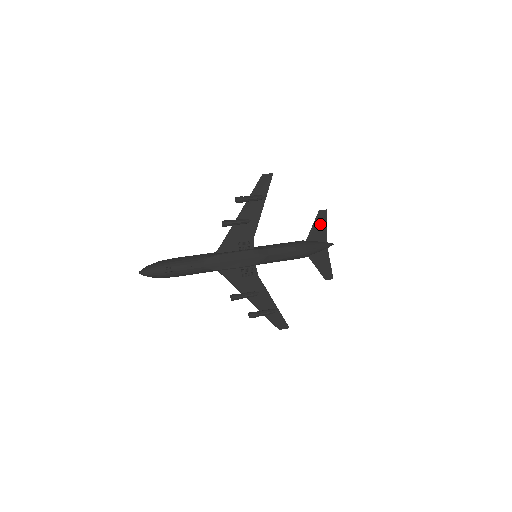
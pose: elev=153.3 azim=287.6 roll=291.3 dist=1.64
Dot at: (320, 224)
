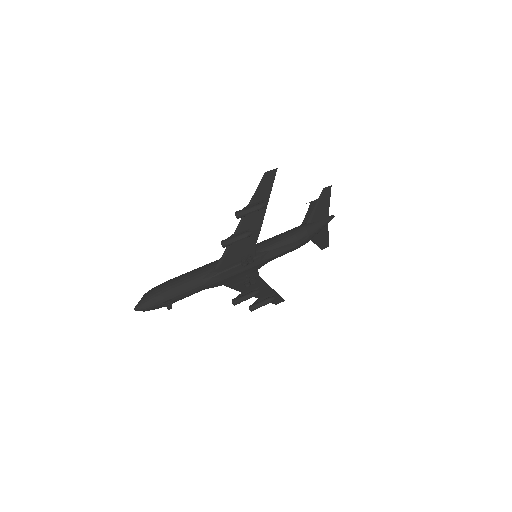
Dot at: (323, 203)
